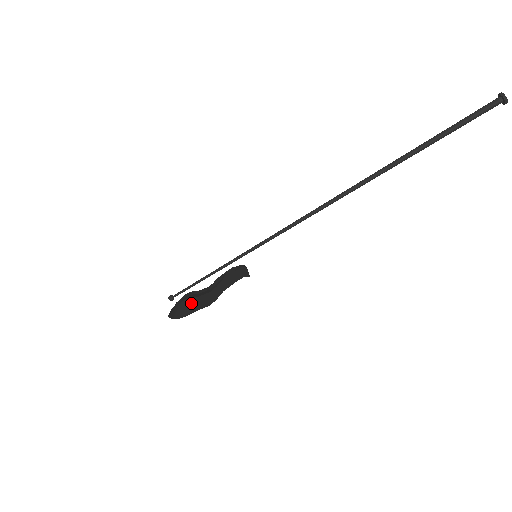
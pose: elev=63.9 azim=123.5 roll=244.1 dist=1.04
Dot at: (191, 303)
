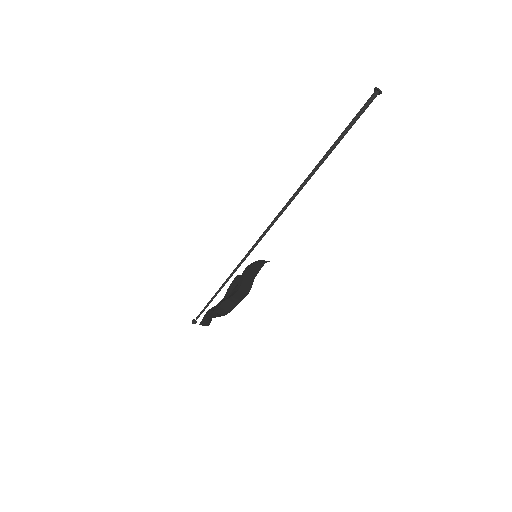
Dot at: (230, 301)
